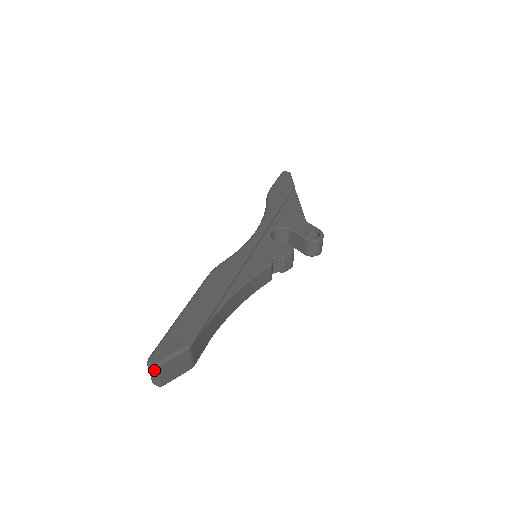
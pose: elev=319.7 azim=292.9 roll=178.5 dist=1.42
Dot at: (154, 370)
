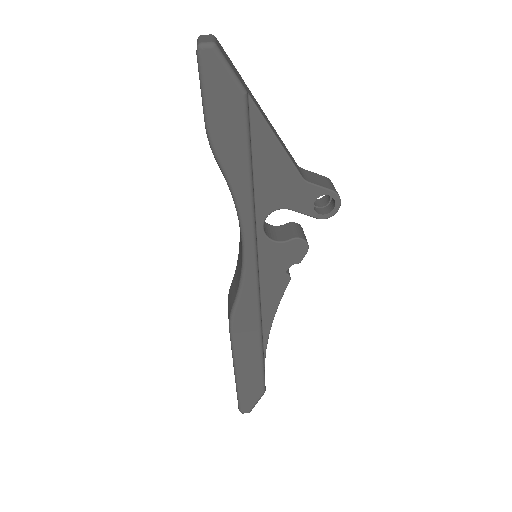
Dot at: occluded
